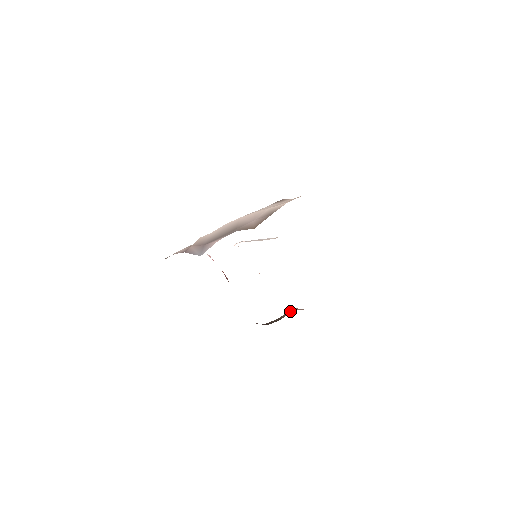
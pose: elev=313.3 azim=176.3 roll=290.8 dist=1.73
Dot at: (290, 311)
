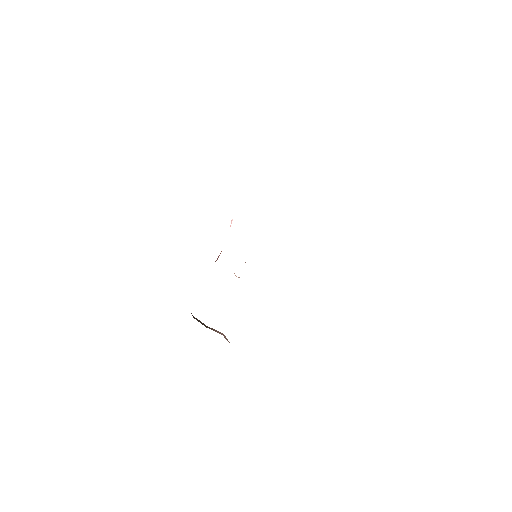
Dot at: (219, 333)
